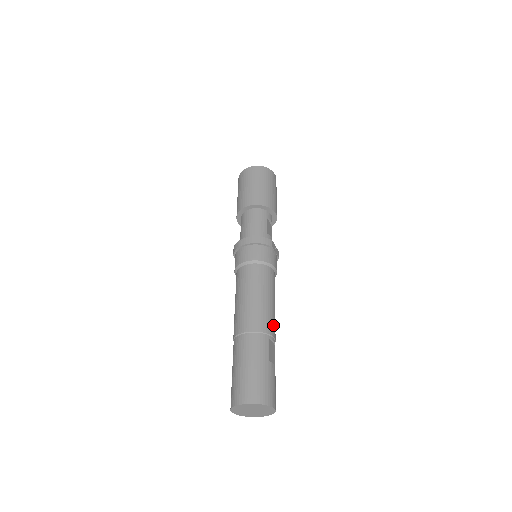
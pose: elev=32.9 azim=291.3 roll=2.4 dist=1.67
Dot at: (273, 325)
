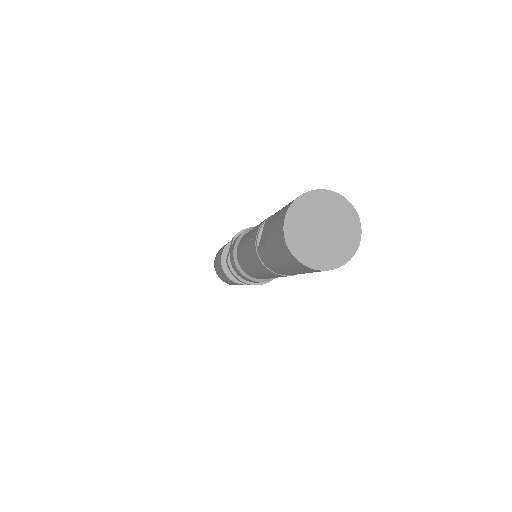
Dot at: occluded
